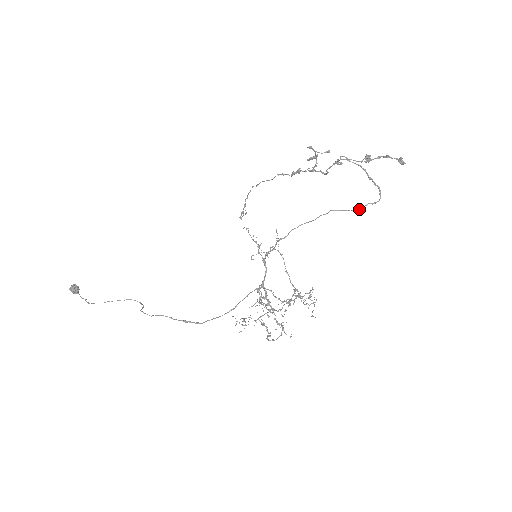
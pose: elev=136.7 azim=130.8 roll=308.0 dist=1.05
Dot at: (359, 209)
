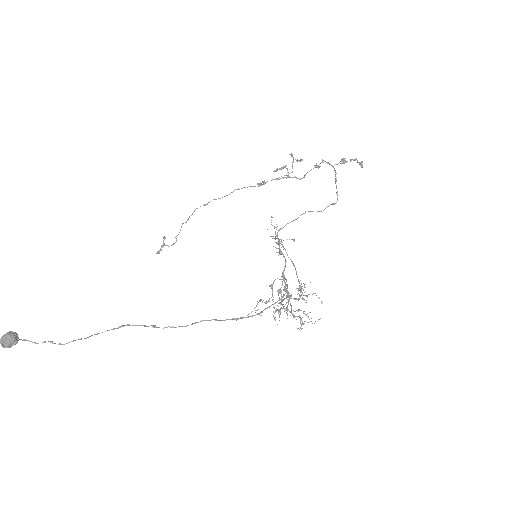
Dot at: (324, 209)
